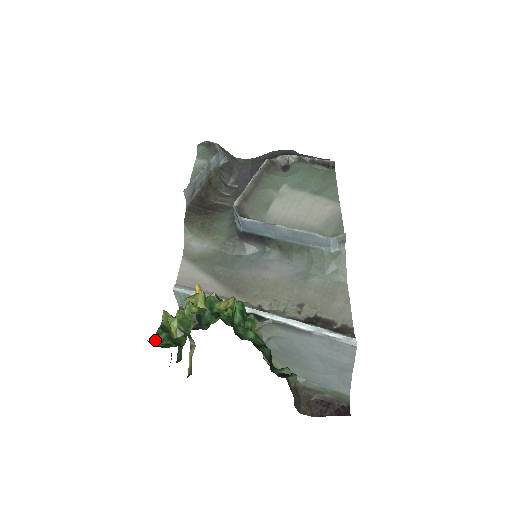
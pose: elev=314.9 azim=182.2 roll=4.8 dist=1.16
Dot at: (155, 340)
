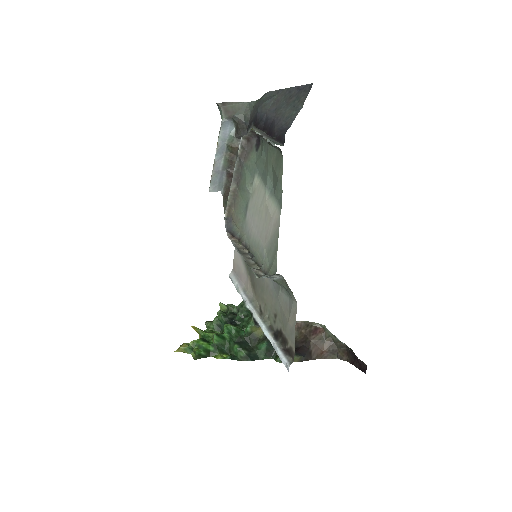
Dot at: occluded
